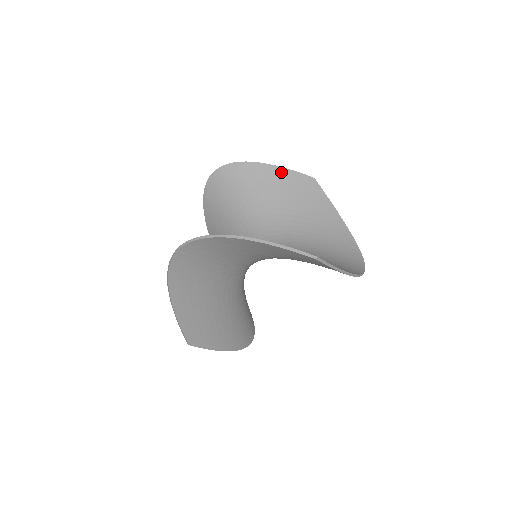
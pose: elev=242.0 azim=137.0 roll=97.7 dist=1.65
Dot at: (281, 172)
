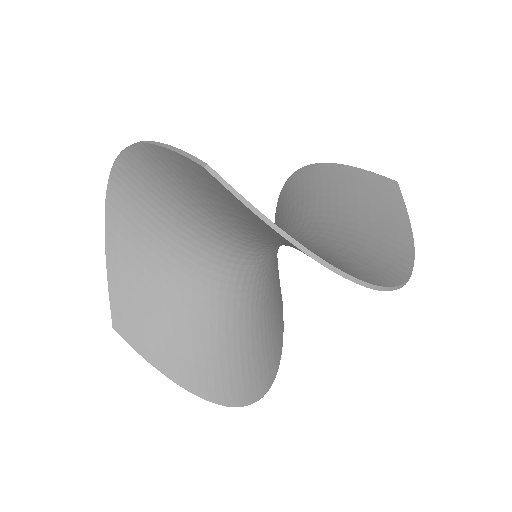
Dot at: (352, 173)
